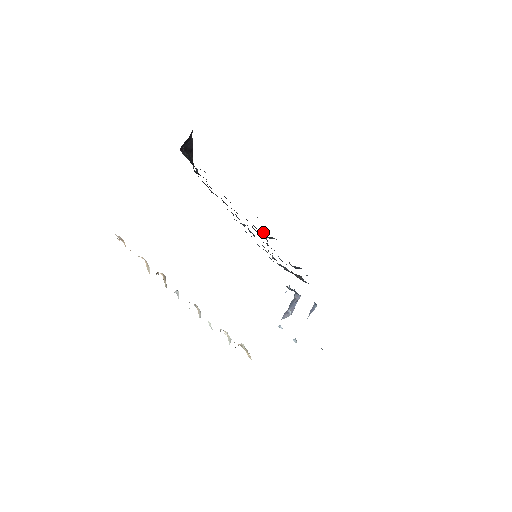
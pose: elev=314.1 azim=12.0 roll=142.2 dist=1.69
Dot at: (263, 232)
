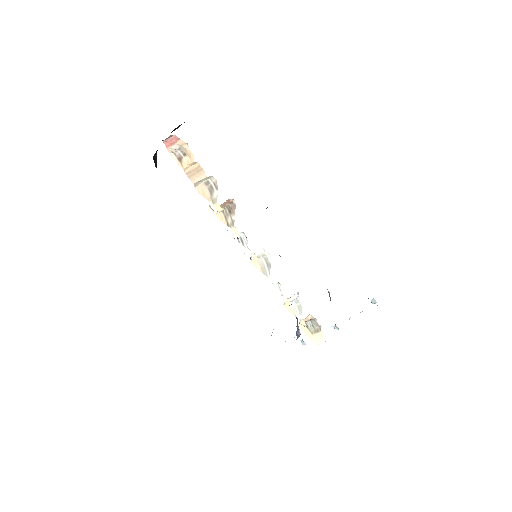
Dot at: occluded
